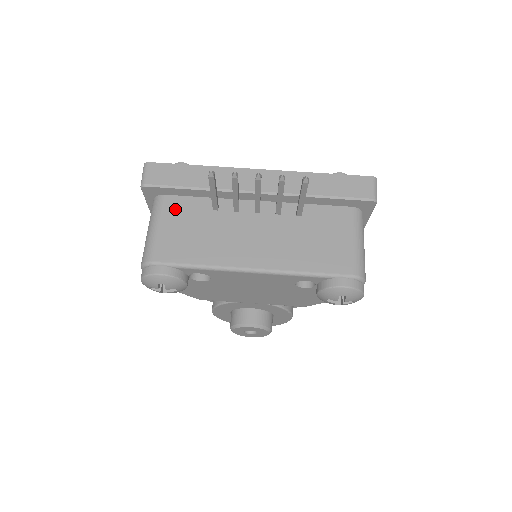
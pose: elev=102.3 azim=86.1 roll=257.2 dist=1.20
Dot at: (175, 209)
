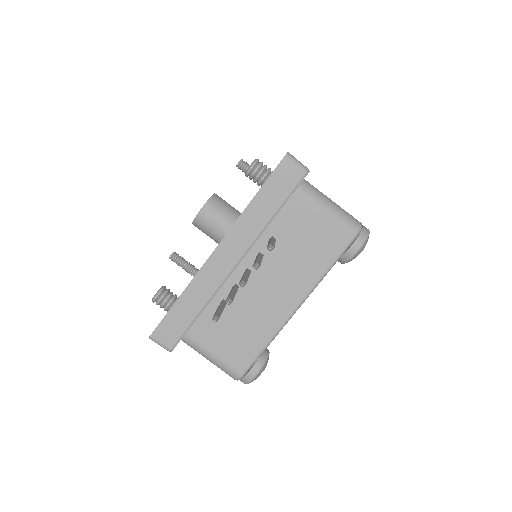
Dot at: (205, 334)
